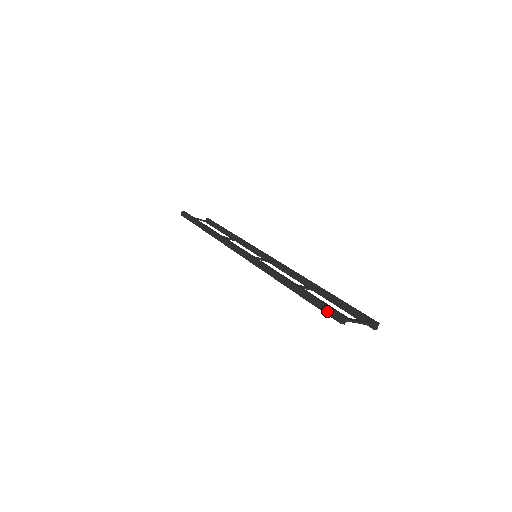
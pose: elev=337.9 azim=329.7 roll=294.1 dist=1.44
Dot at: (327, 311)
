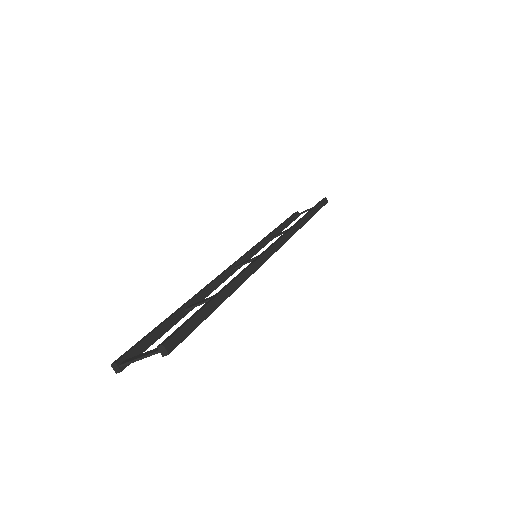
Dot at: (132, 354)
